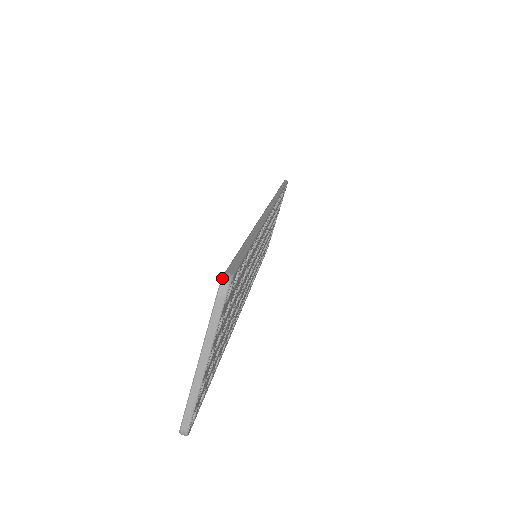
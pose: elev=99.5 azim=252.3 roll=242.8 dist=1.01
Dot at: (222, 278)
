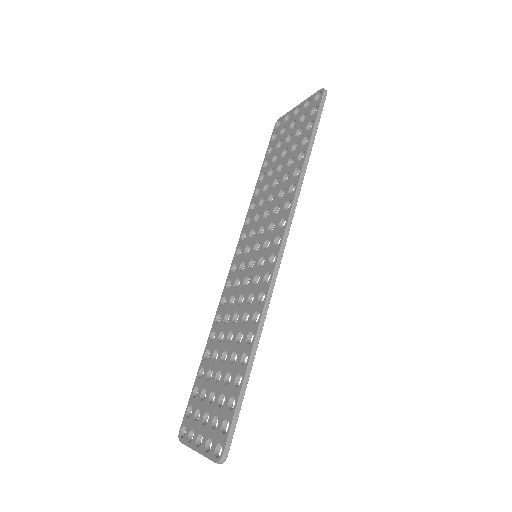
Dot at: (220, 460)
